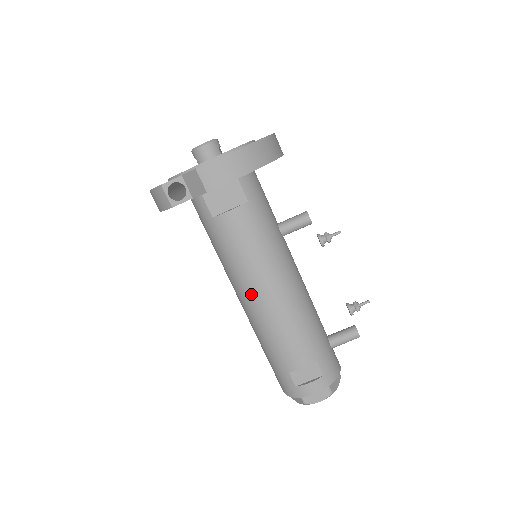
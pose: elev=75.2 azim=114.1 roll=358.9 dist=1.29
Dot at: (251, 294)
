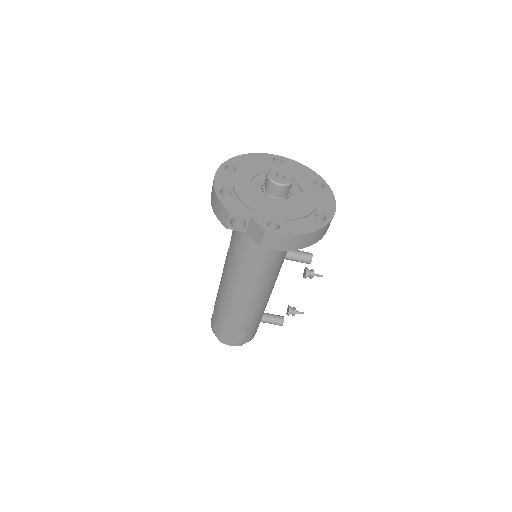
Dot at: (236, 286)
